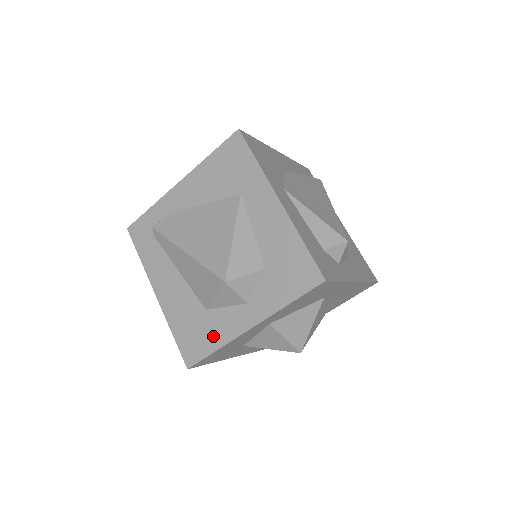
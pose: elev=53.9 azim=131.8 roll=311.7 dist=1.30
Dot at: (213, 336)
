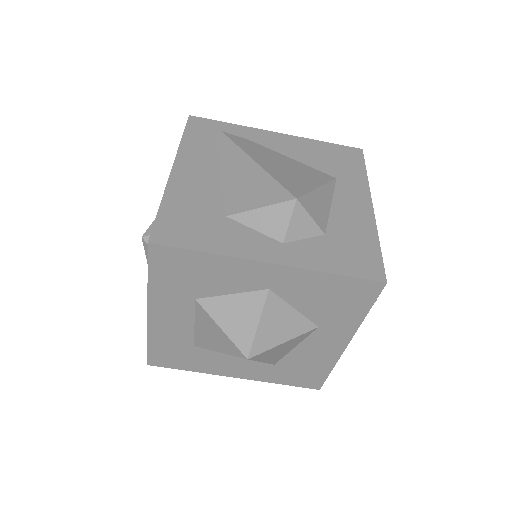
Dot at: (215, 239)
